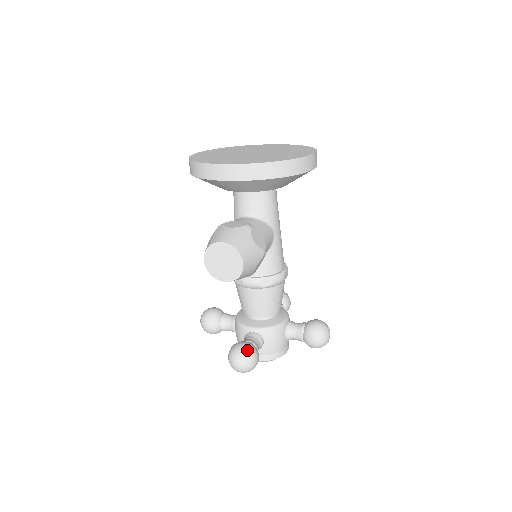
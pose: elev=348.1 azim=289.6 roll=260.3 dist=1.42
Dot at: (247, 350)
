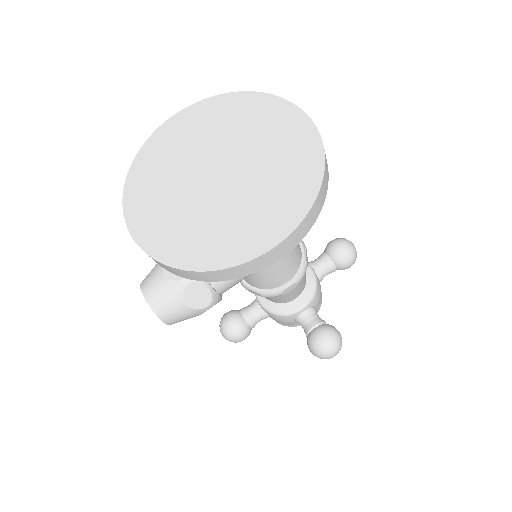
Dot at: (230, 331)
